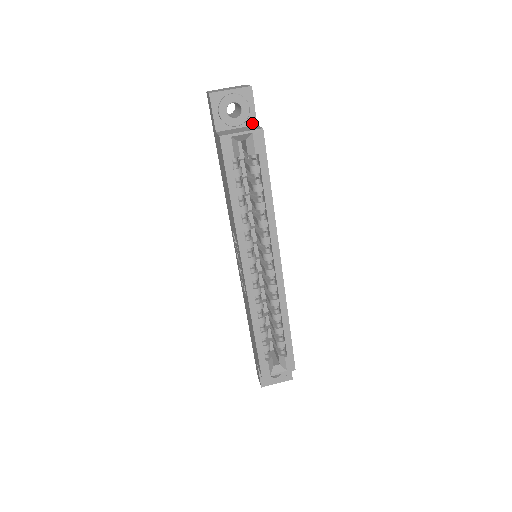
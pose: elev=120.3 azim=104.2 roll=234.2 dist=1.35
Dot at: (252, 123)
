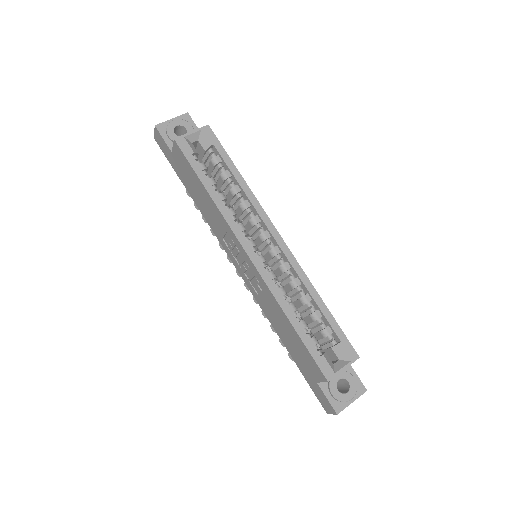
Dot at: occluded
